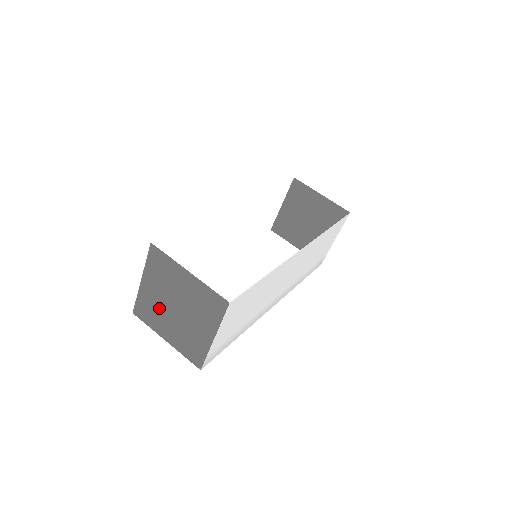
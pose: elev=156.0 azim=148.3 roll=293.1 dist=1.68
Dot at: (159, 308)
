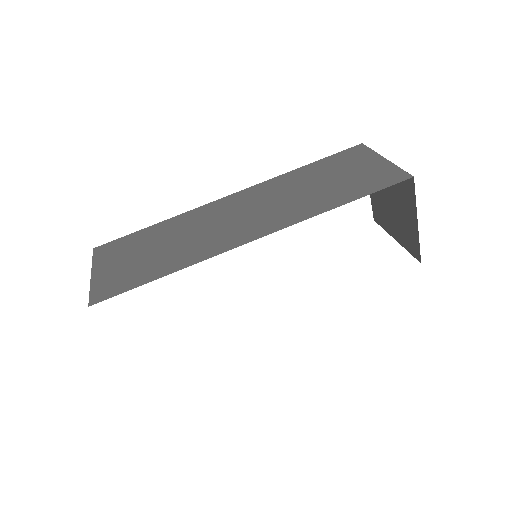
Dot at: occluded
